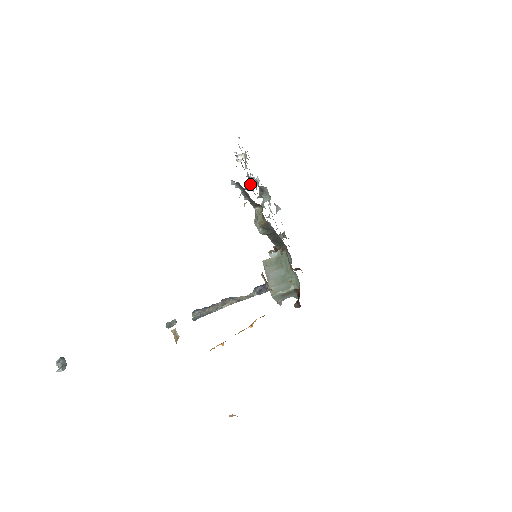
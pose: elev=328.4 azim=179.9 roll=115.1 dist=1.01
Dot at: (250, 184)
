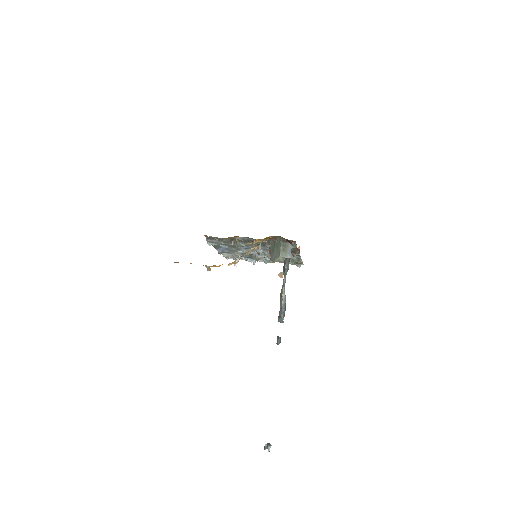
Dot at: (233, 251)
